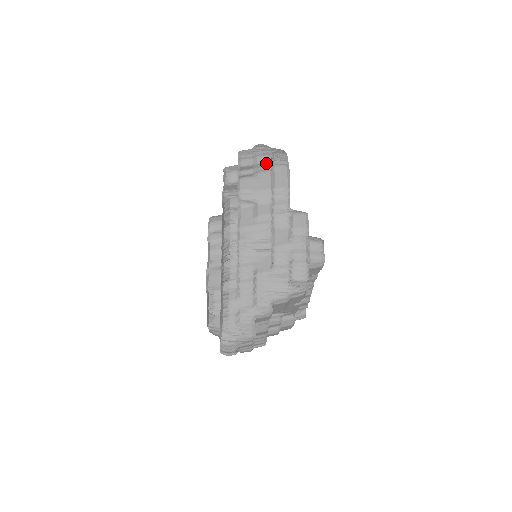
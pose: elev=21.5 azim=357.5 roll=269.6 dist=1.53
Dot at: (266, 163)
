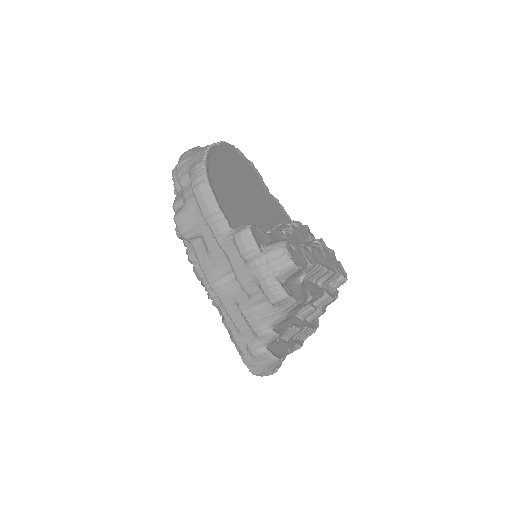
Dot at: (189, 184)
